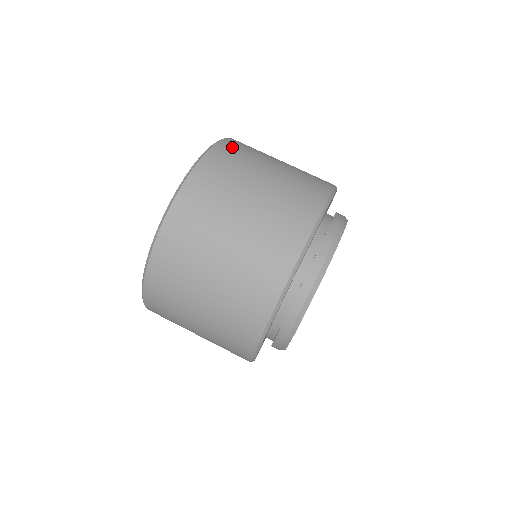
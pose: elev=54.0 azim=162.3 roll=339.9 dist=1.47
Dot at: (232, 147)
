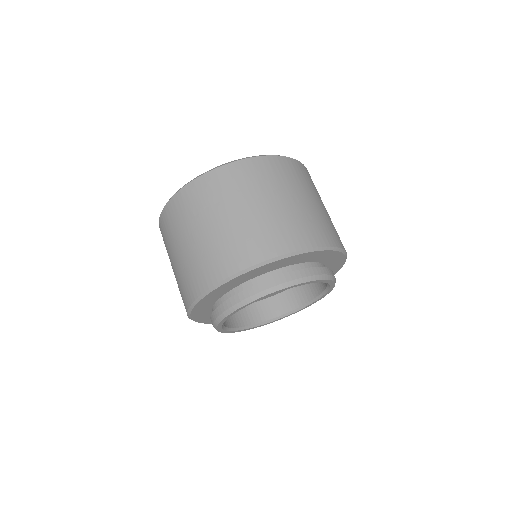
Dot at: occluded
